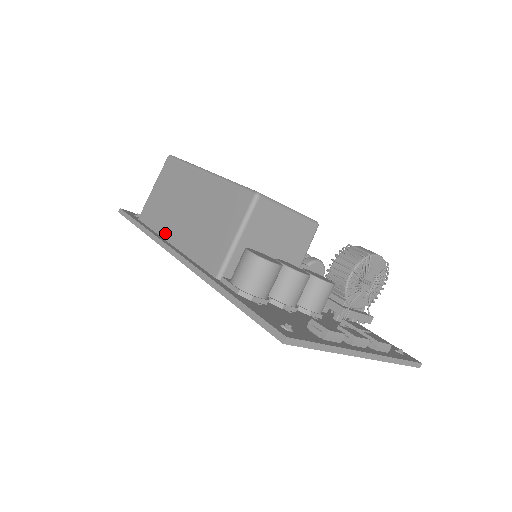
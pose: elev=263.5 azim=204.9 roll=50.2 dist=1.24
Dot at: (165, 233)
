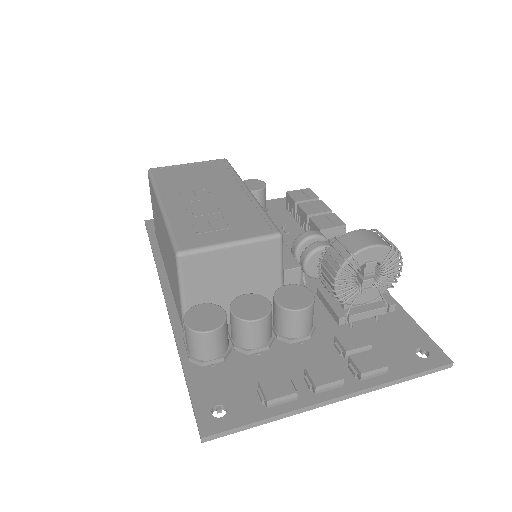
Dot at: (163, 261)
